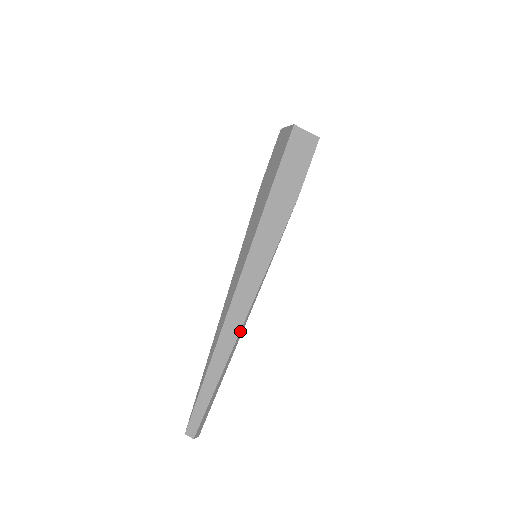
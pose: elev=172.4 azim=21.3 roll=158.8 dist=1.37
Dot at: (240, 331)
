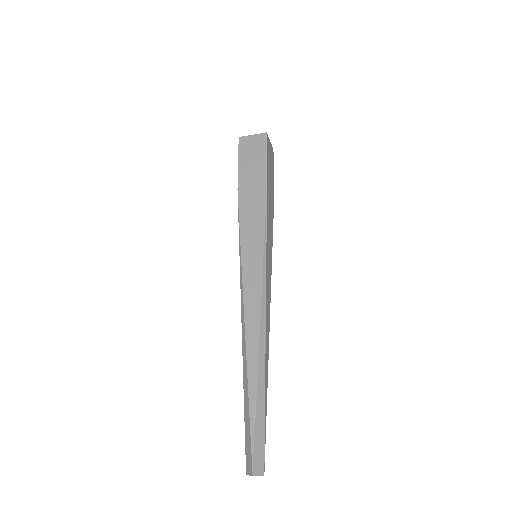
Dot at: (260, 330)
